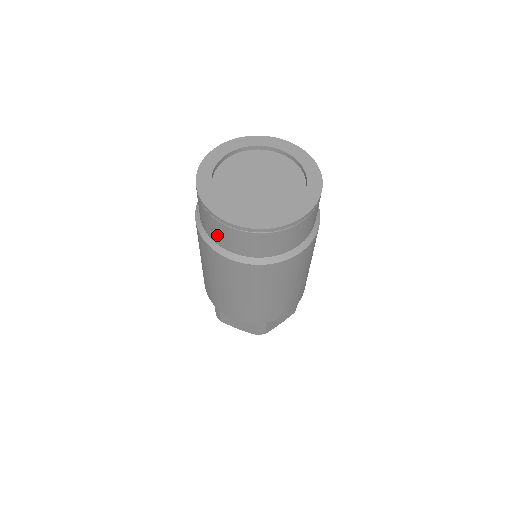
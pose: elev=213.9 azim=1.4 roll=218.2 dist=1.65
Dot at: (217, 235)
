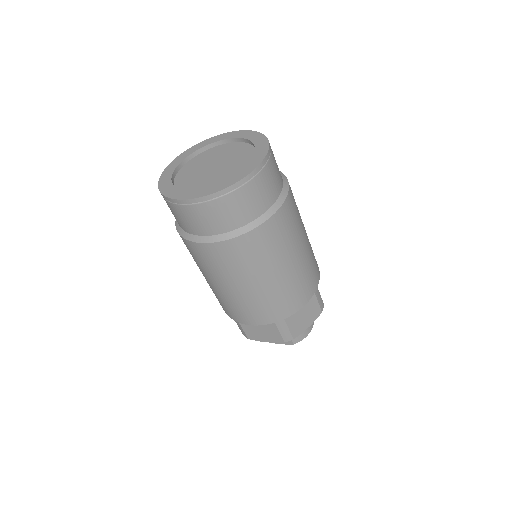
Dot at: occluded
